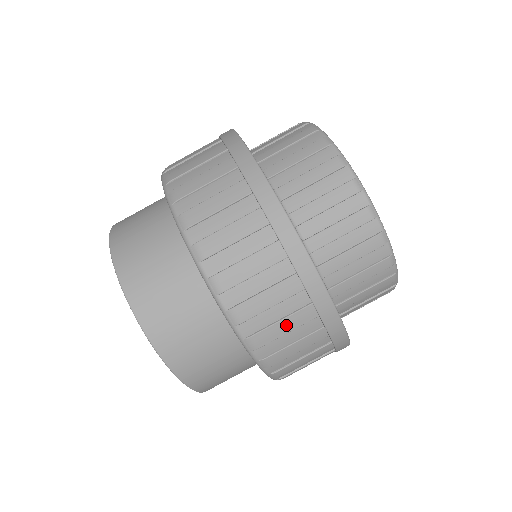
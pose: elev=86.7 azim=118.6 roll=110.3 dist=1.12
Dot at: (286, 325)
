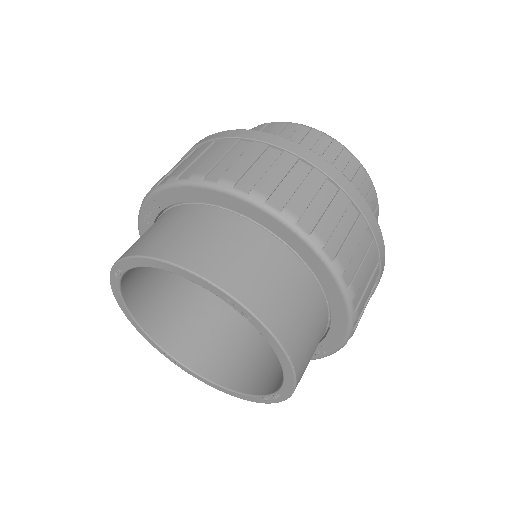
Dot at: (333, 214)
